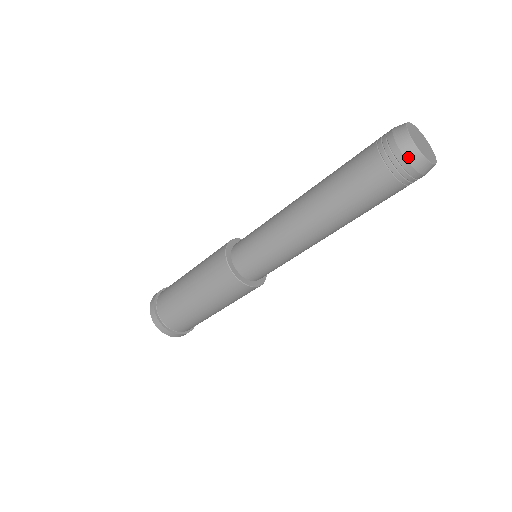
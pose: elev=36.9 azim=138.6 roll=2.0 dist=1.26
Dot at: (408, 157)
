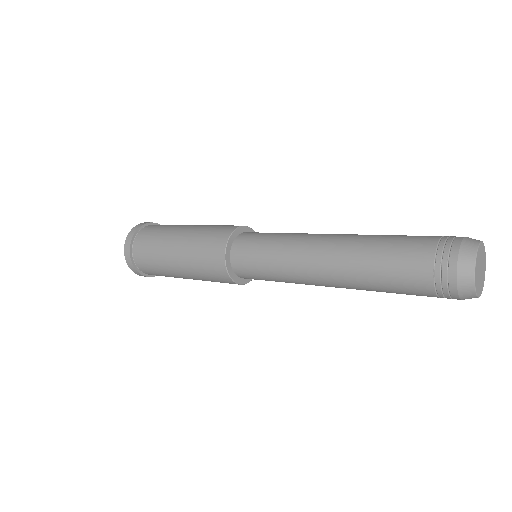
Dot at: occluded
